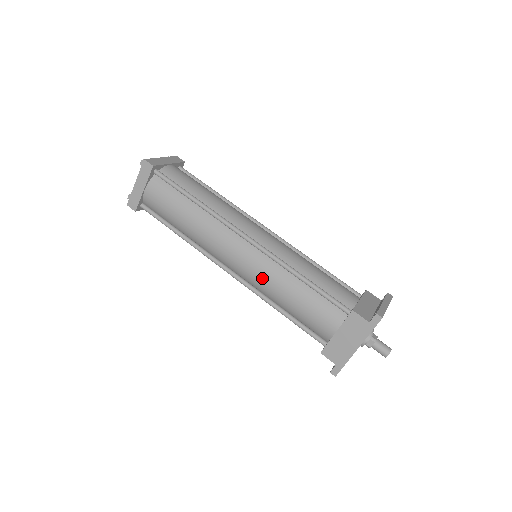
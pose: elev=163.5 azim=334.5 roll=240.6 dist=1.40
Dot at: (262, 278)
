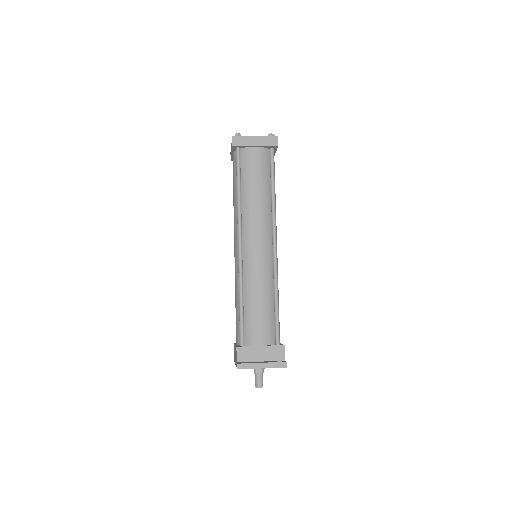
Dot at: occluded
